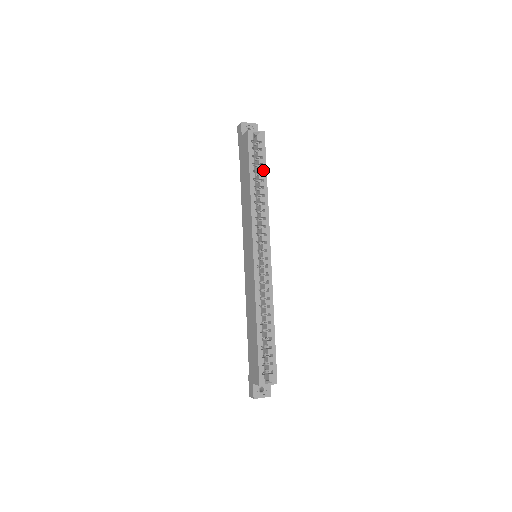
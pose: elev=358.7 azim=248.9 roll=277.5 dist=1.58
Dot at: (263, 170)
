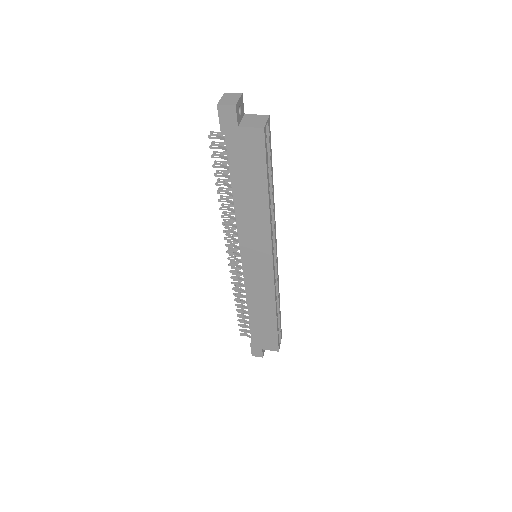
Dot at: (271, 169)
